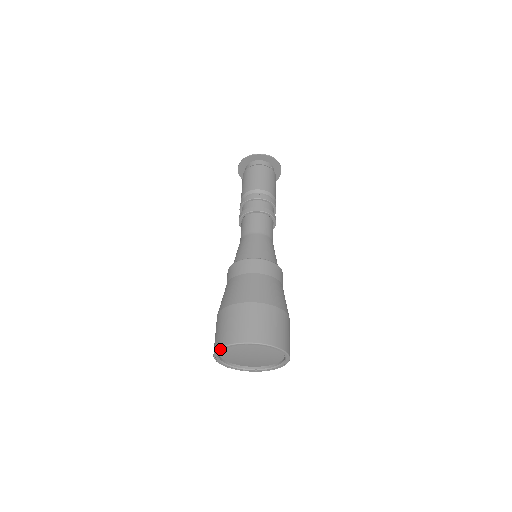
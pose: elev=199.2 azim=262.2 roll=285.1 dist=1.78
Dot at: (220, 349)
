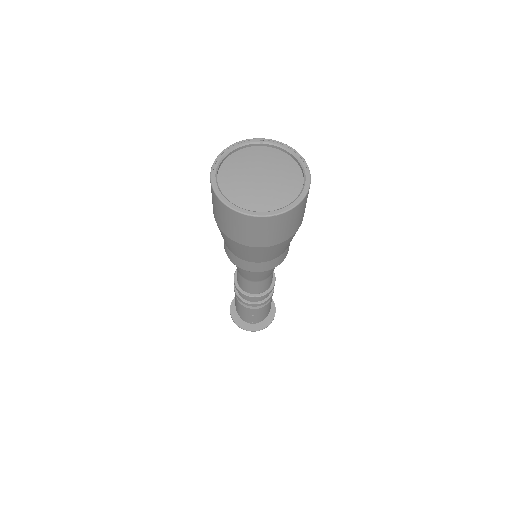
Dot at: (227, 149)
